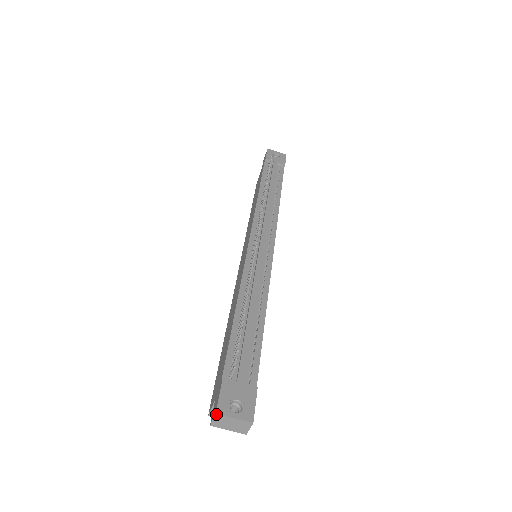
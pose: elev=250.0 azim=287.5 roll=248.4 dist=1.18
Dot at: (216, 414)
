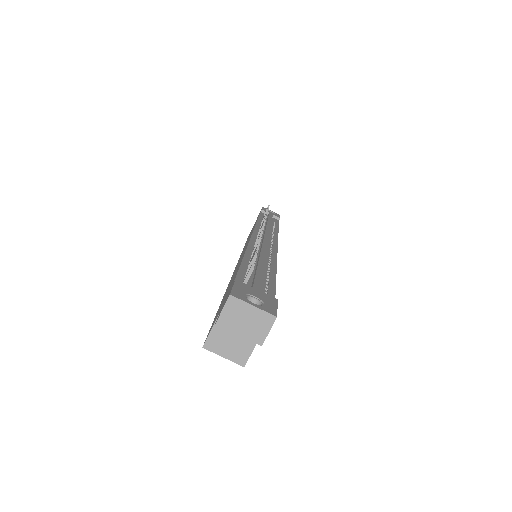
Dot at: (230, 296)
